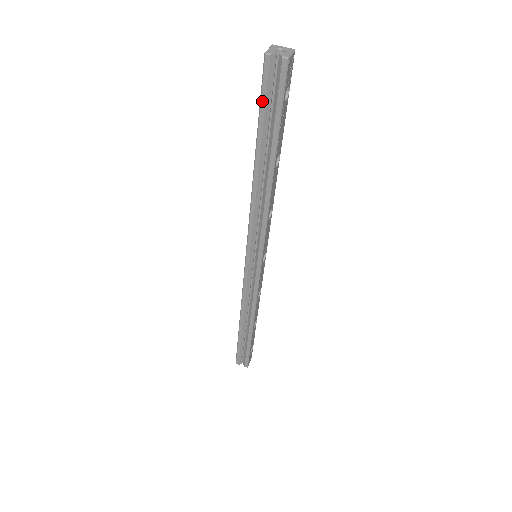
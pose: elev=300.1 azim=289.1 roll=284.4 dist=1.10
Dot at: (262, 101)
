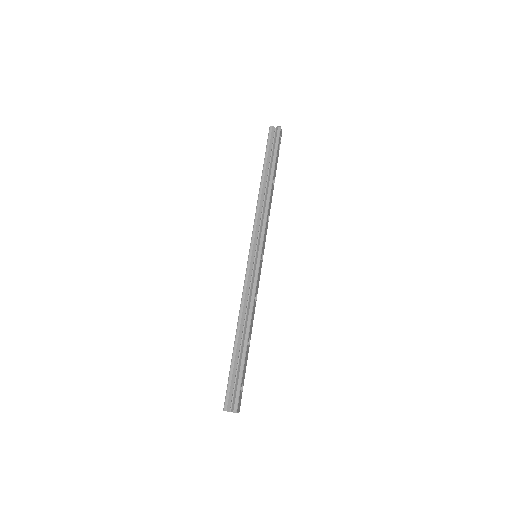
Dot at: (268, 146)
